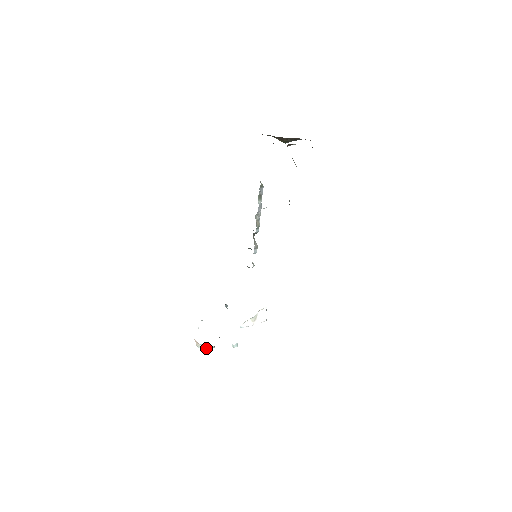
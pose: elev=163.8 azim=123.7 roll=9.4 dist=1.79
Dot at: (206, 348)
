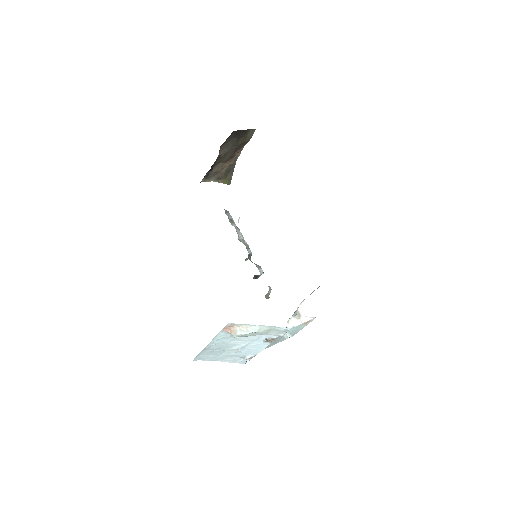
Dot at: (247, 333)
